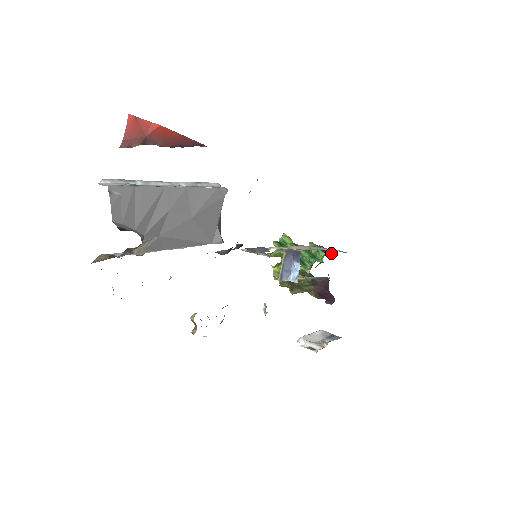
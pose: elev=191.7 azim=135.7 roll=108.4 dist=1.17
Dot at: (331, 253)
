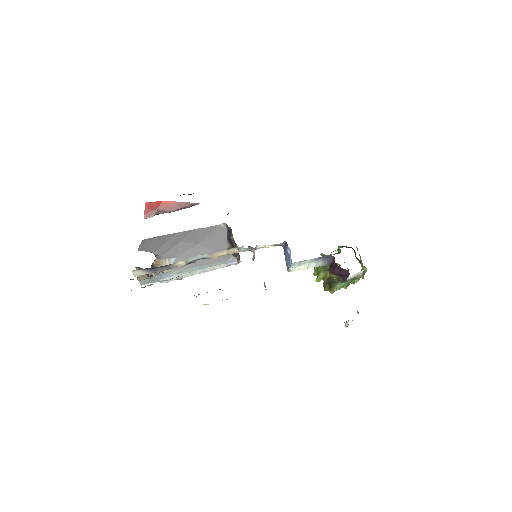
Dot at: occluded
